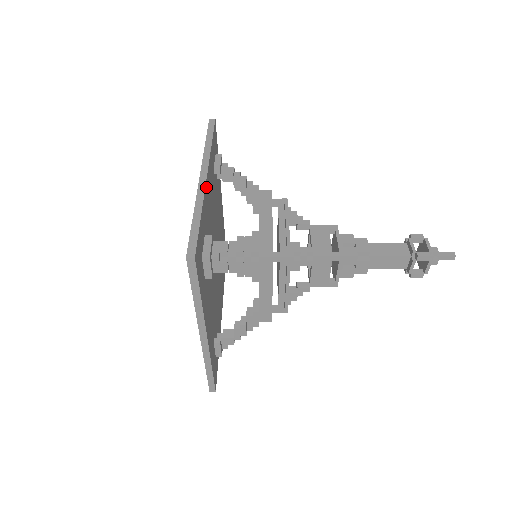
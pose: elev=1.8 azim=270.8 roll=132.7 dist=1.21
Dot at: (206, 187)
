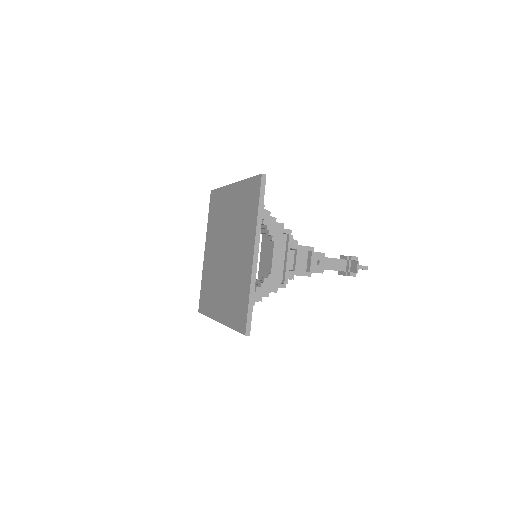
Dot at: occluded
